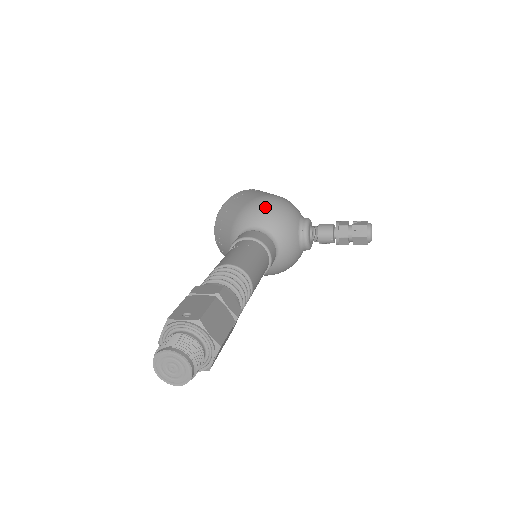
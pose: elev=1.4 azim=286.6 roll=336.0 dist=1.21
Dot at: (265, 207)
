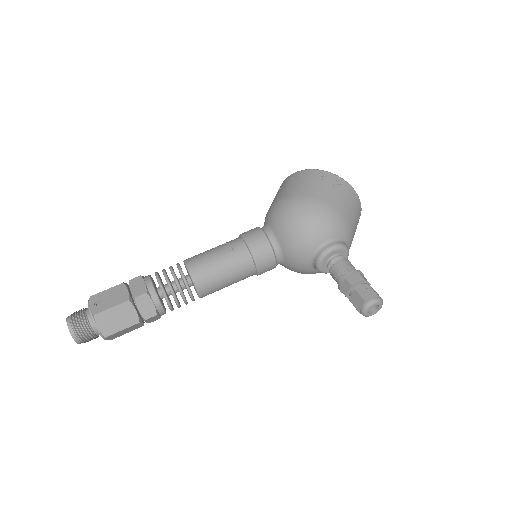
Dot at: (289, 214)
